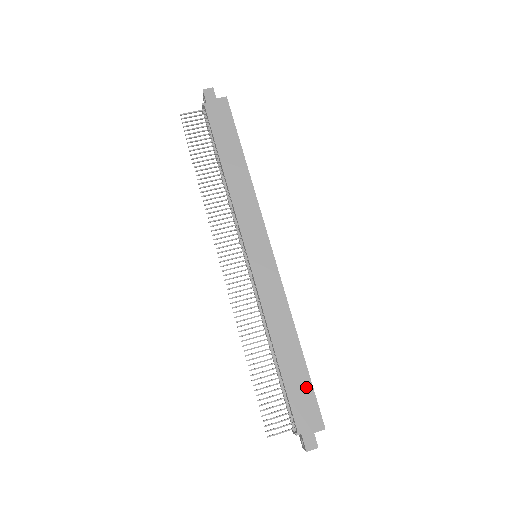
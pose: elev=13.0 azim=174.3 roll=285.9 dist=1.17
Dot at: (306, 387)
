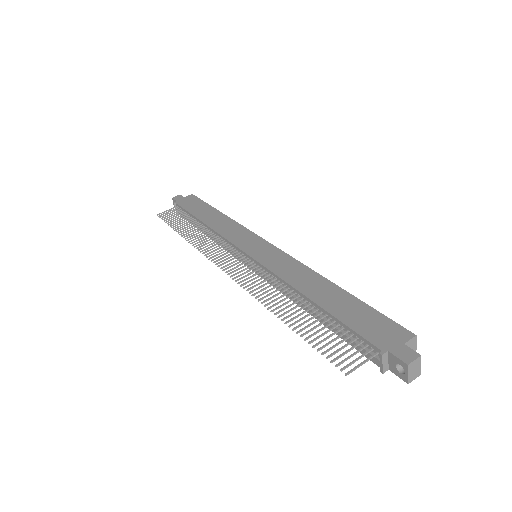
Dot at: (364, 311)
